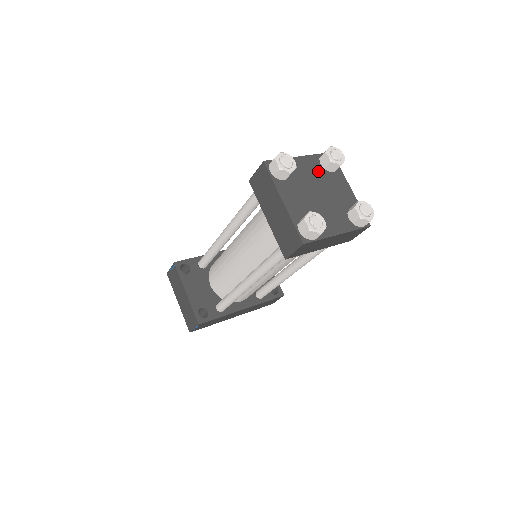
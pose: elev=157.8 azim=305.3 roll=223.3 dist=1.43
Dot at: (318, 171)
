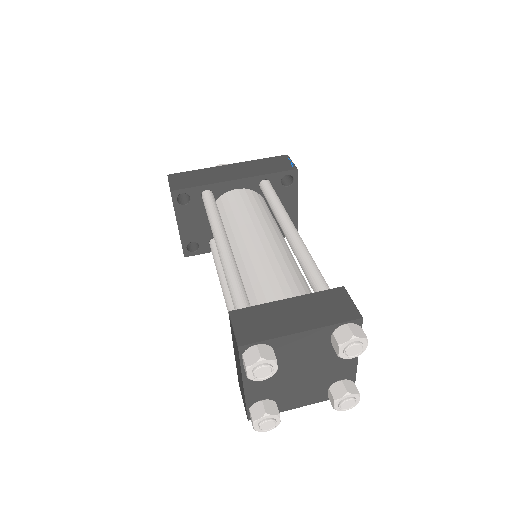
Dot at: (320, 346)
